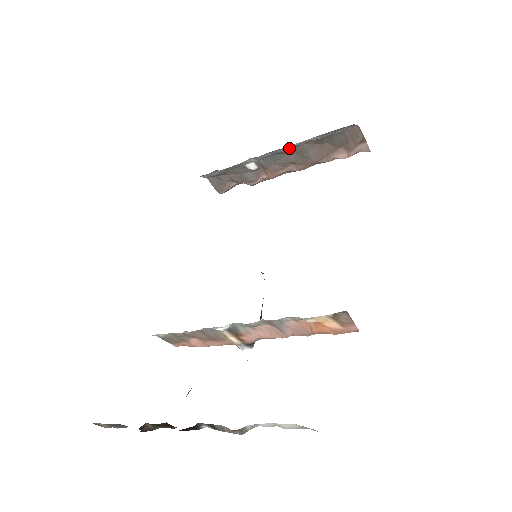
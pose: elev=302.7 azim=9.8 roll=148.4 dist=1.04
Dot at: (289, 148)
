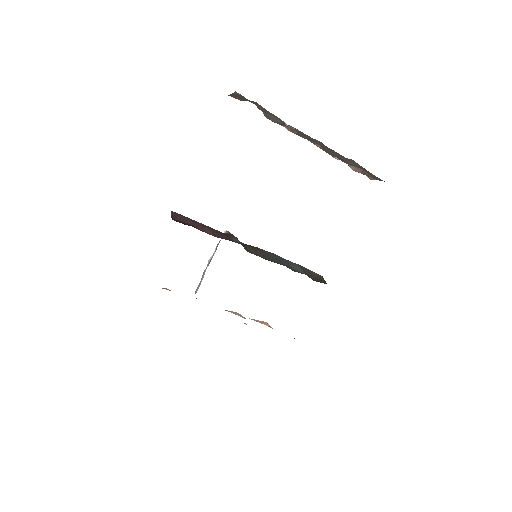
Dot at: occluded
